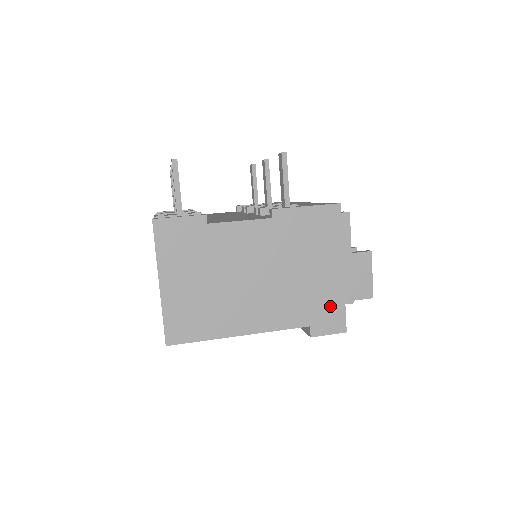
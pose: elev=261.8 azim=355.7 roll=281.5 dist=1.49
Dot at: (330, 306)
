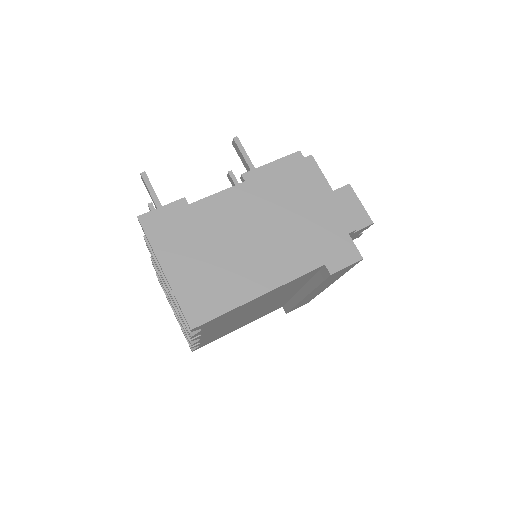
Dot at: (335, 240)
